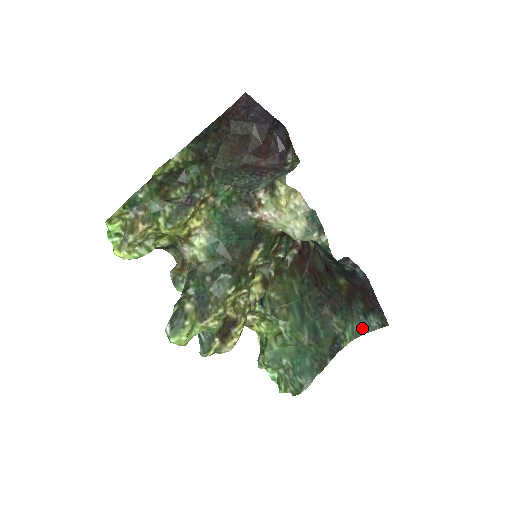
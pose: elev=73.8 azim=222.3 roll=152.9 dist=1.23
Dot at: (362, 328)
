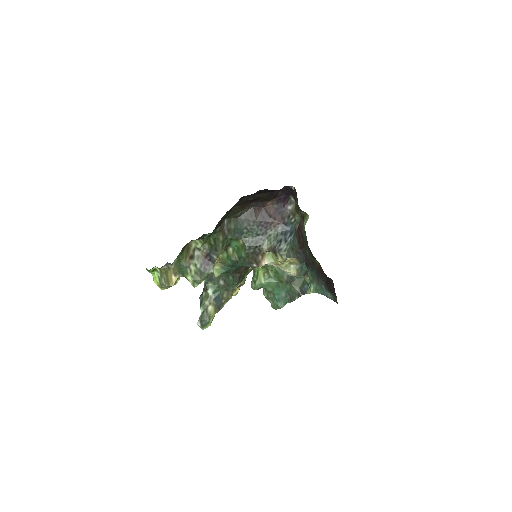
Dot at: (322, 291)
